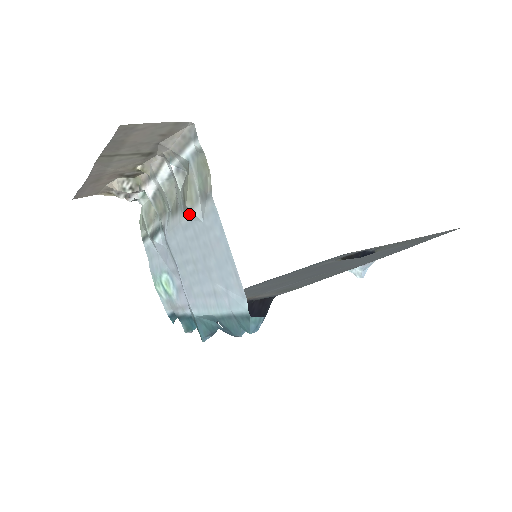
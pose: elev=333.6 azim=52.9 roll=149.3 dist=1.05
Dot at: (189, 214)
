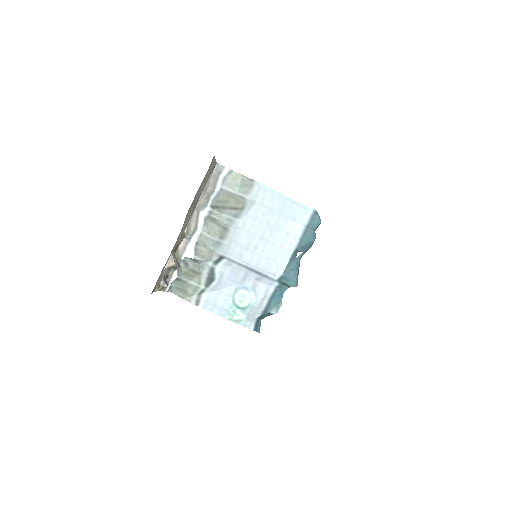
Dot at: (244, 211)
